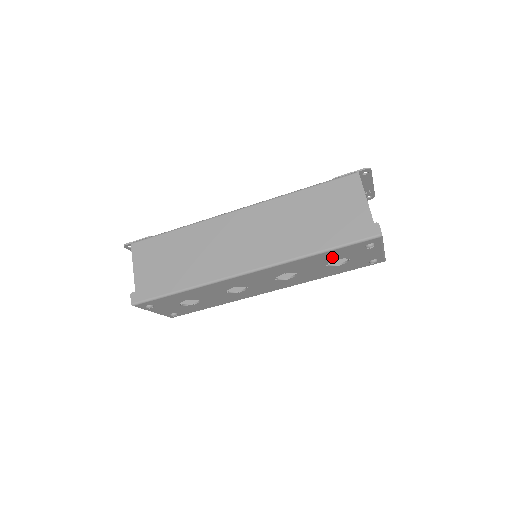
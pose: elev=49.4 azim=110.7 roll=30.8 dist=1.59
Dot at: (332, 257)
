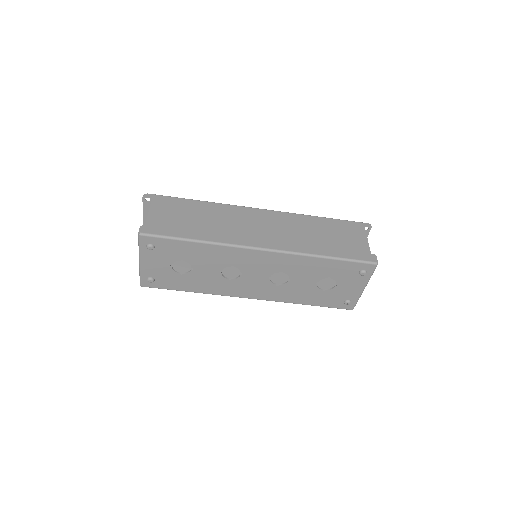
Dot at: (329, 272)
